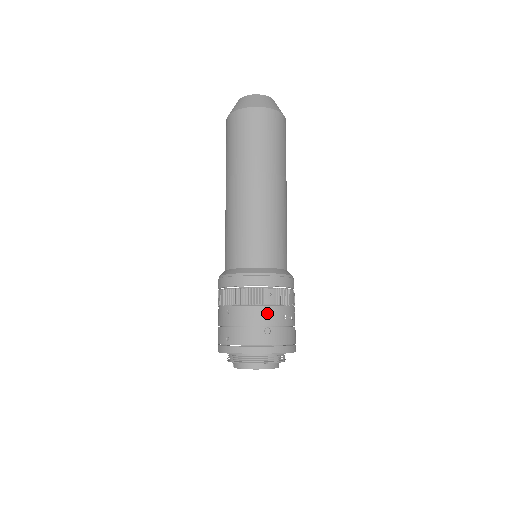
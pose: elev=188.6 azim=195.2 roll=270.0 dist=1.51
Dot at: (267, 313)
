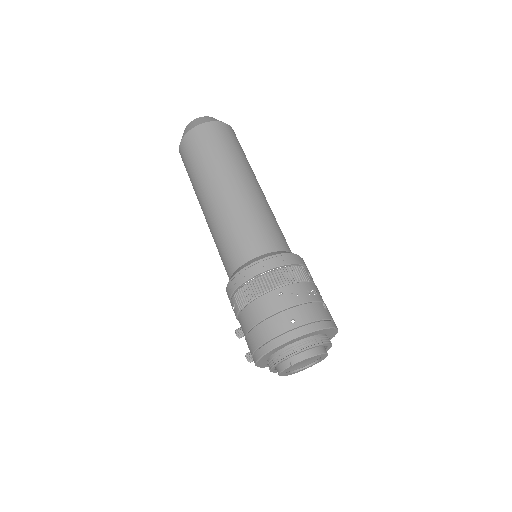
Dot at: (316, 290)
